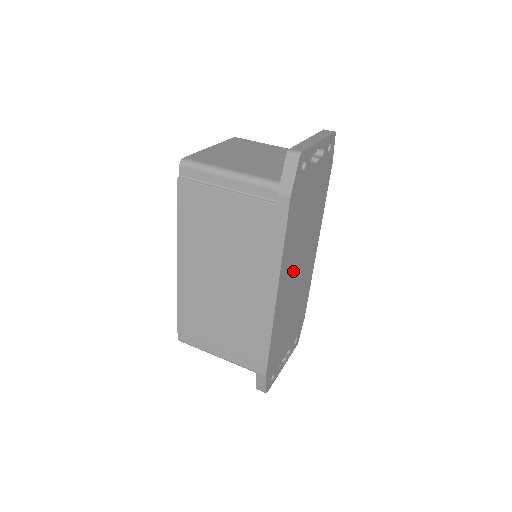
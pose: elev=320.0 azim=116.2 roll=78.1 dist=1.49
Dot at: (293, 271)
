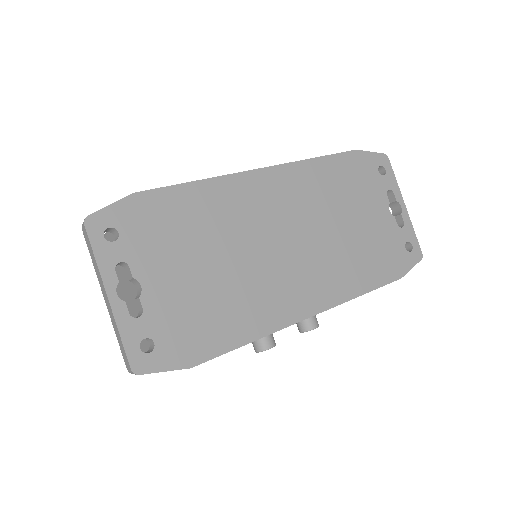
Dot at: (287, 216)
